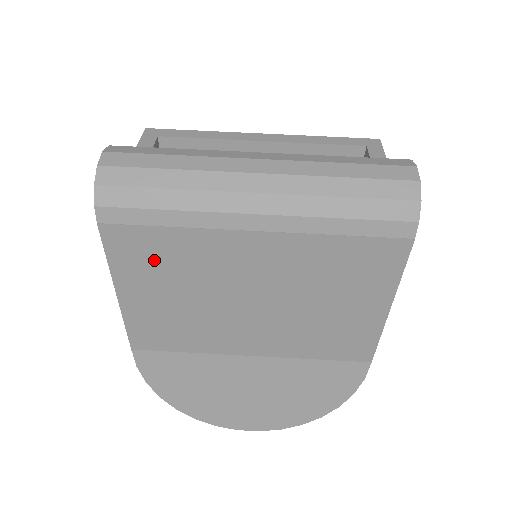
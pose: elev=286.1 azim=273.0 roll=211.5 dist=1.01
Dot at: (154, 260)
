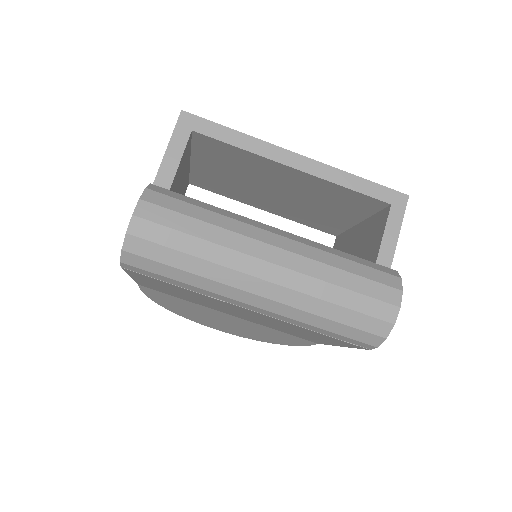
Dot at: (165, 285)
